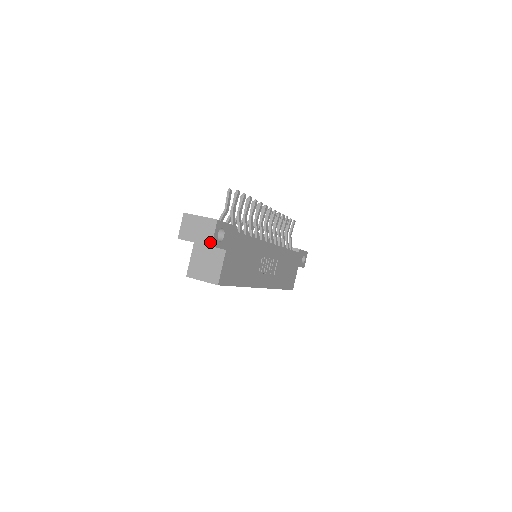
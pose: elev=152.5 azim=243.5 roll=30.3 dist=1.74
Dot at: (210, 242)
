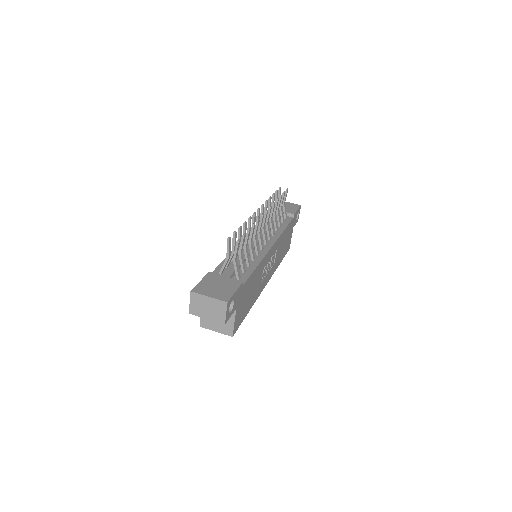
Dot at: (223, 321)
